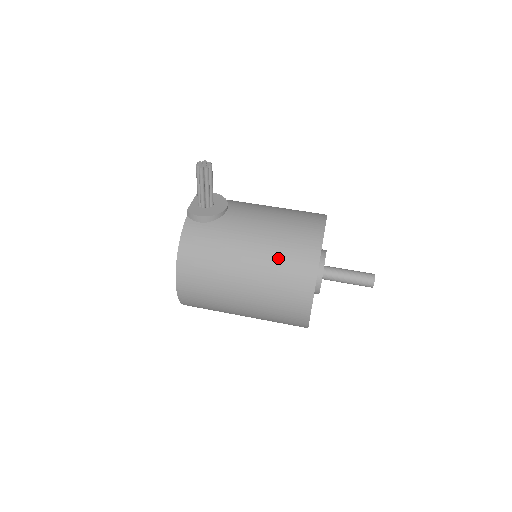
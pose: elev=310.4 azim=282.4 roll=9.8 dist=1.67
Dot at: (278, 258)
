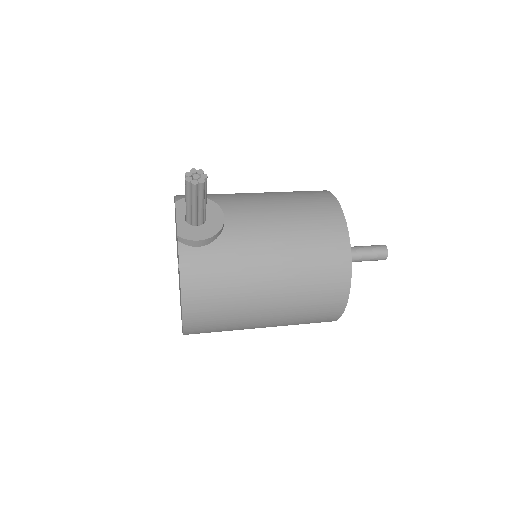
Dot at: (305, 270)
